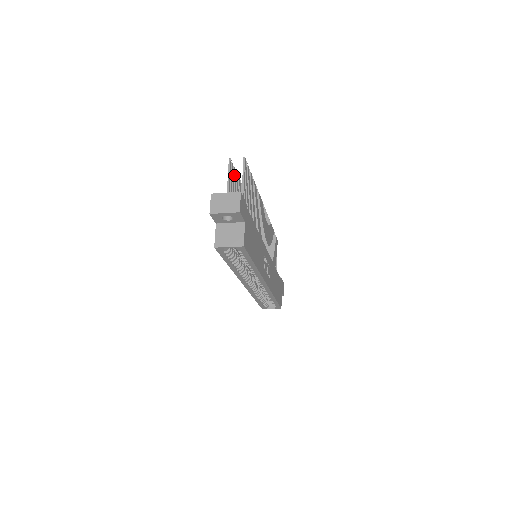
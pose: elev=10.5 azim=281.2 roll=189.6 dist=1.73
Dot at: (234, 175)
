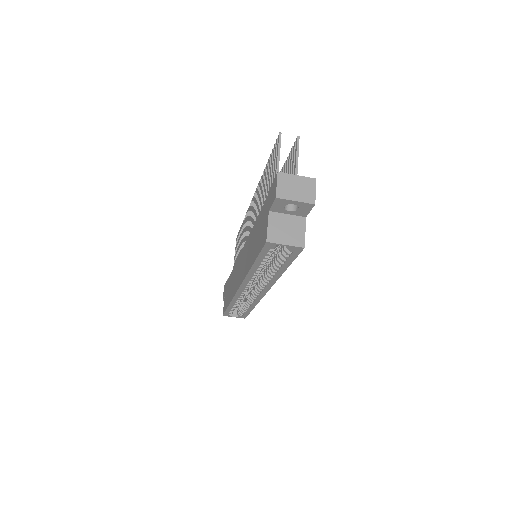
Dot at: occluded
